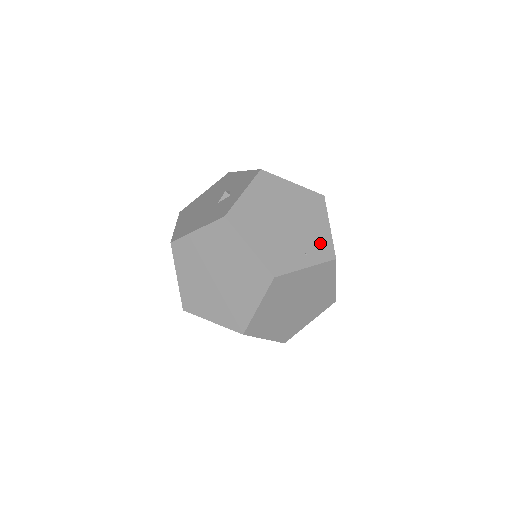
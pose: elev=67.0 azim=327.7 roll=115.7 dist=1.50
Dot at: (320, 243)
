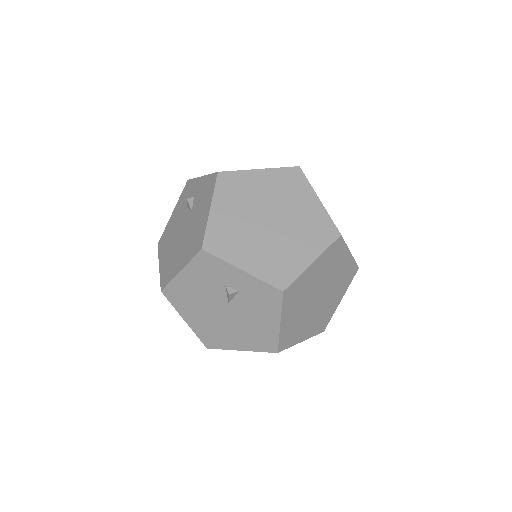
Dot at: occluded
